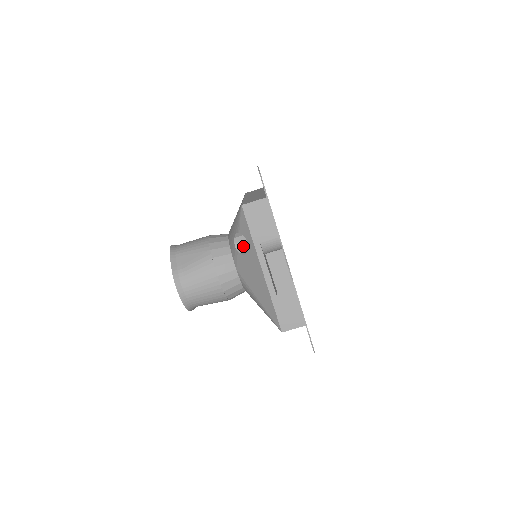
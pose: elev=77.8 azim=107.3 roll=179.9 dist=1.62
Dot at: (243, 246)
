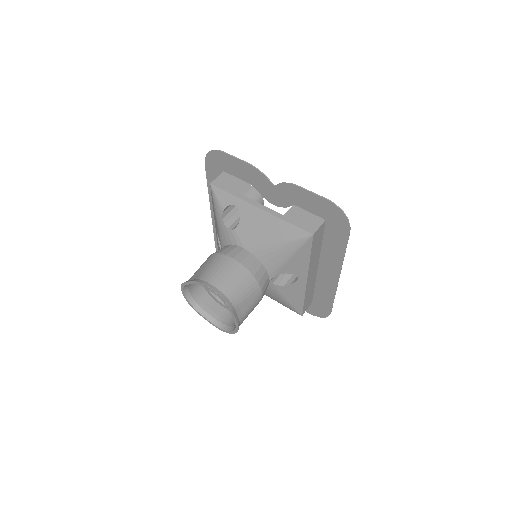
Dot at: (235, 225)
